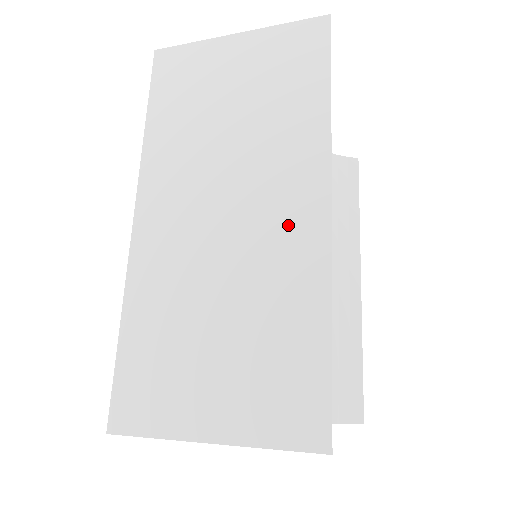
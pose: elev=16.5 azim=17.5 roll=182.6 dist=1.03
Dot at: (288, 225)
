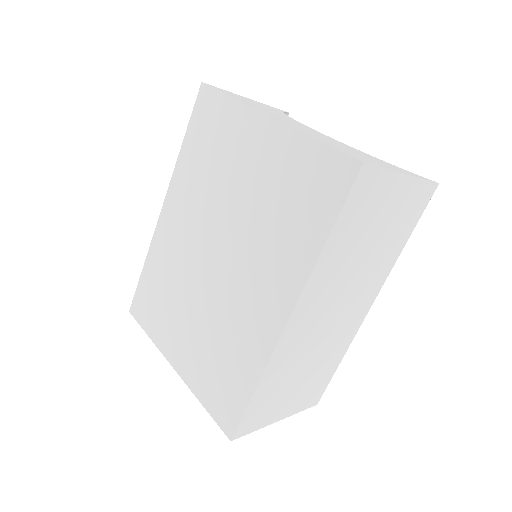
Dot at: (353, 318)
